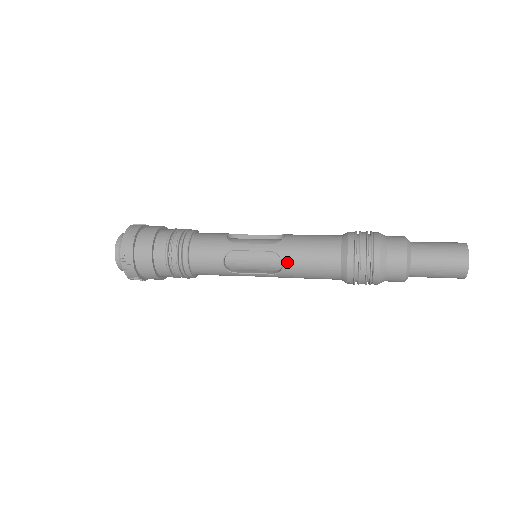
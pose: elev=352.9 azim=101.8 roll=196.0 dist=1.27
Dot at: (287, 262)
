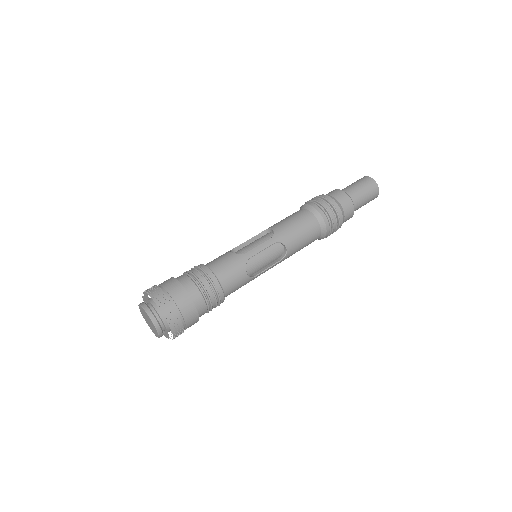
Dot at: occluded
